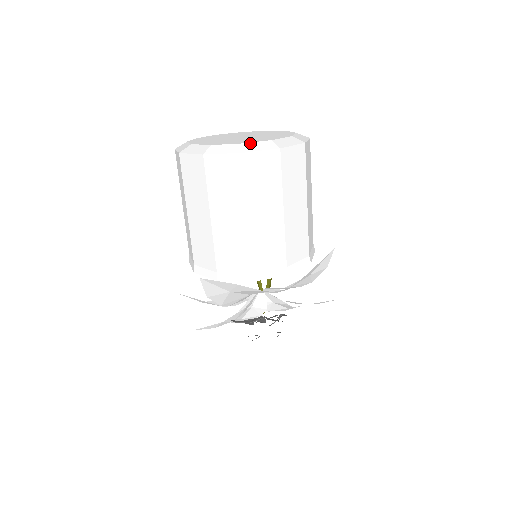
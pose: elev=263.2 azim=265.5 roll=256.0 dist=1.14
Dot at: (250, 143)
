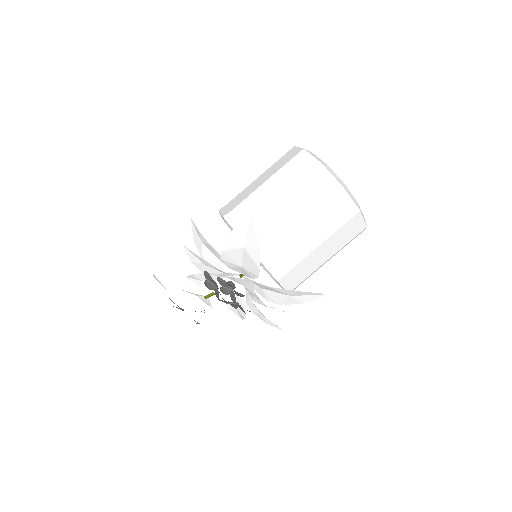
Dot at: occluded
